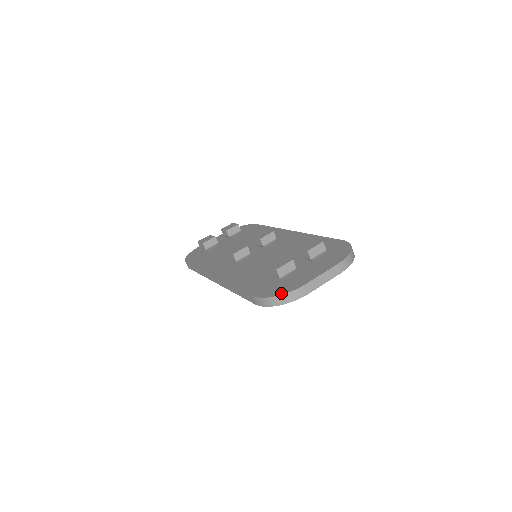
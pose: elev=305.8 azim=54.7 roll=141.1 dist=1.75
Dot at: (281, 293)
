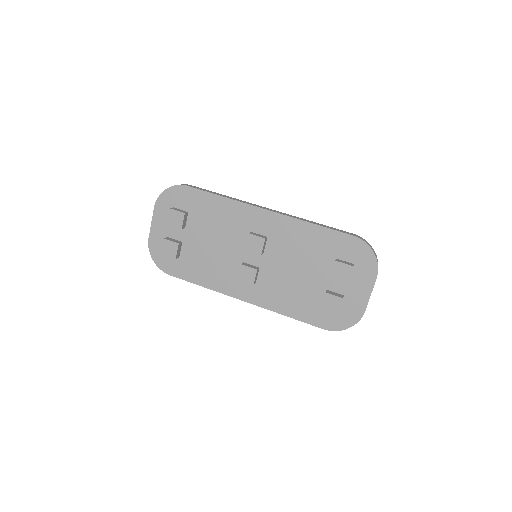
Dot at: (351, 325)
